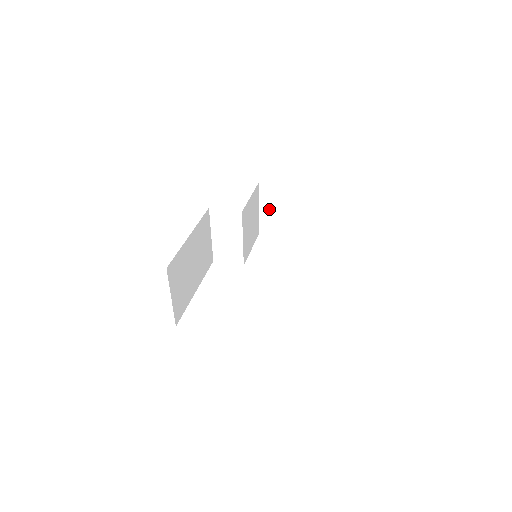
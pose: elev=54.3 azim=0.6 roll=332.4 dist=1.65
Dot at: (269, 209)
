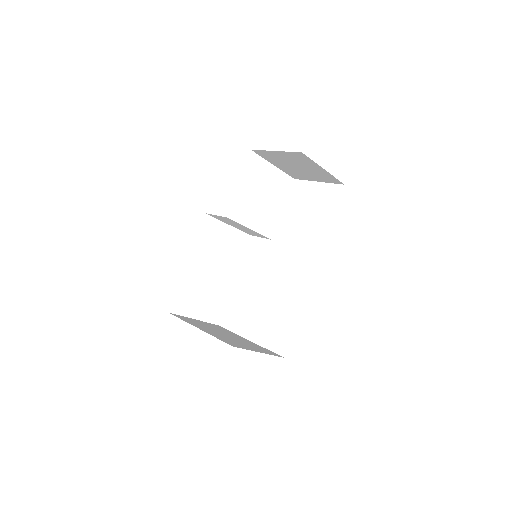
Dot at: (281, 165)
